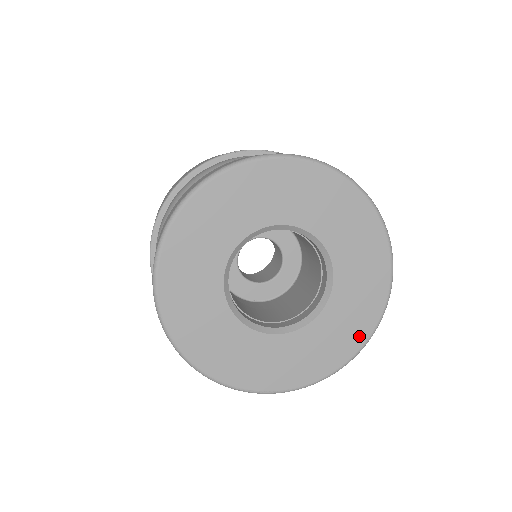
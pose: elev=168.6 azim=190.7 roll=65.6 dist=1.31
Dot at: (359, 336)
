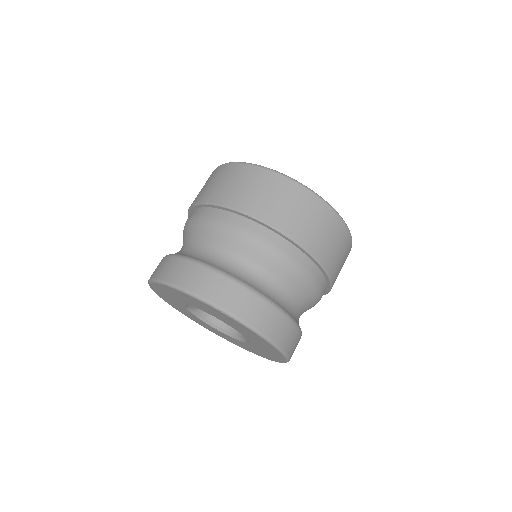
Dot at: (263, 356)
